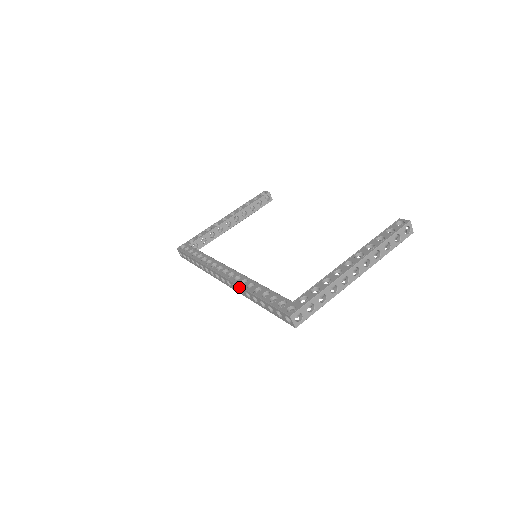
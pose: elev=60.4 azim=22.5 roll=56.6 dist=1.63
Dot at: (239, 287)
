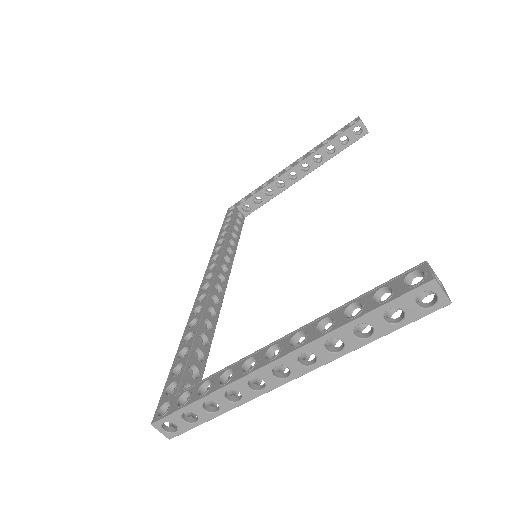
Dot at: occluded
